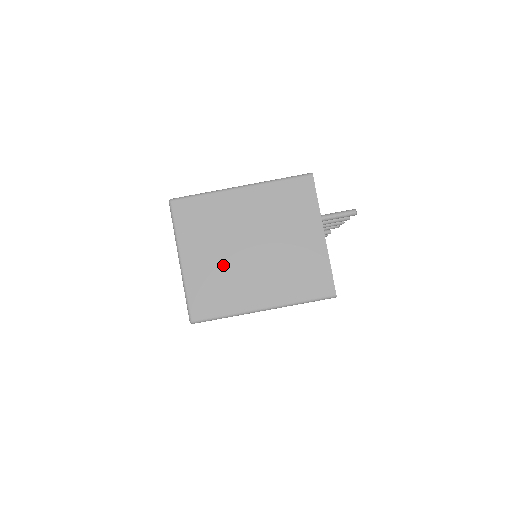
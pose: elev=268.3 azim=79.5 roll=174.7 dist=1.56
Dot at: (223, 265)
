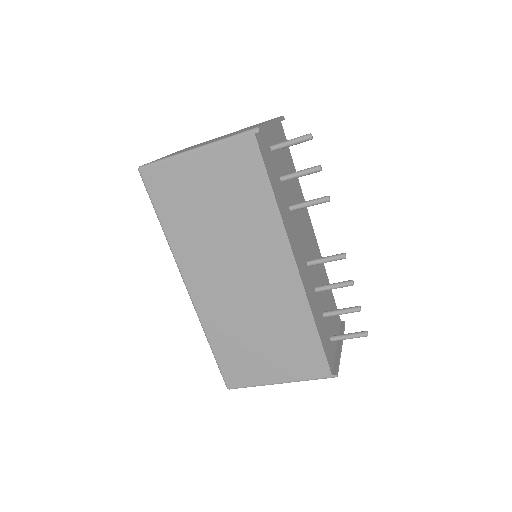
Dot at: occluded
